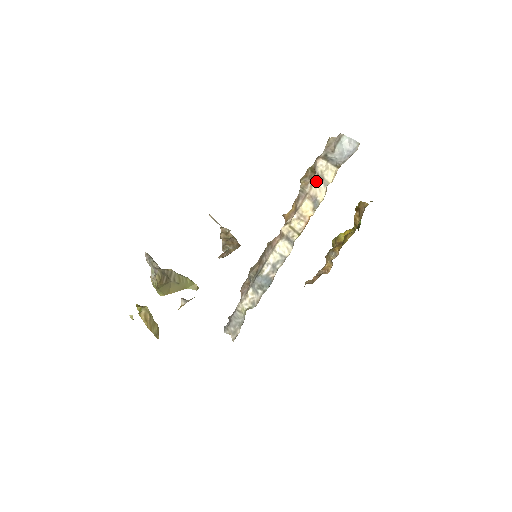
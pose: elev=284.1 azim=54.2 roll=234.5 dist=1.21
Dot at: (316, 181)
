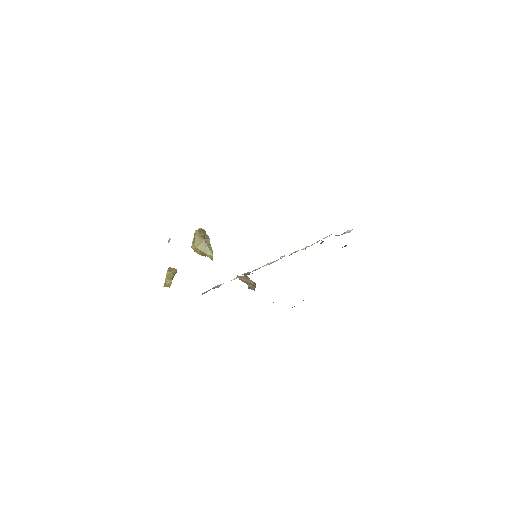
Dot at: occluded
